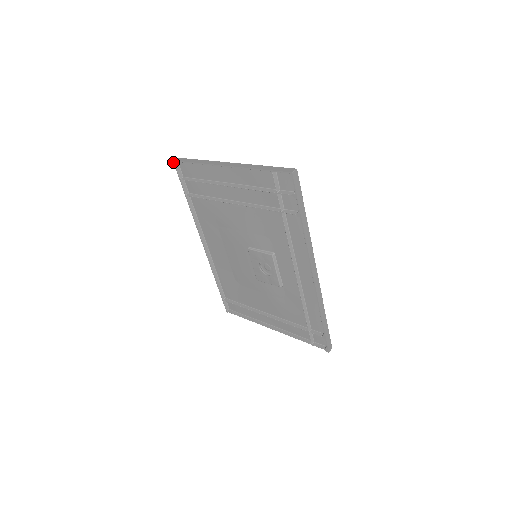
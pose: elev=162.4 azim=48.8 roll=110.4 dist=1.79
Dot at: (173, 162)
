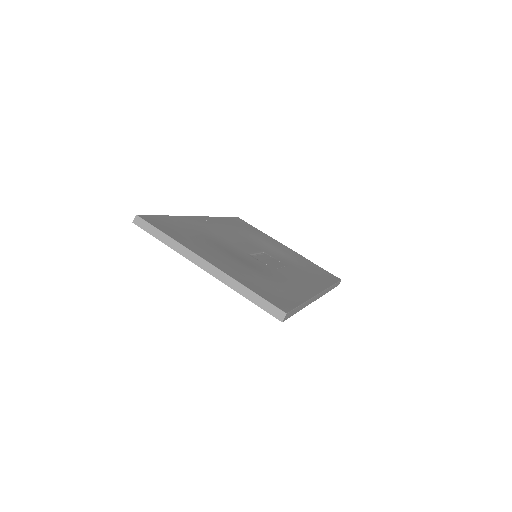
Dot at: (133, 222)
